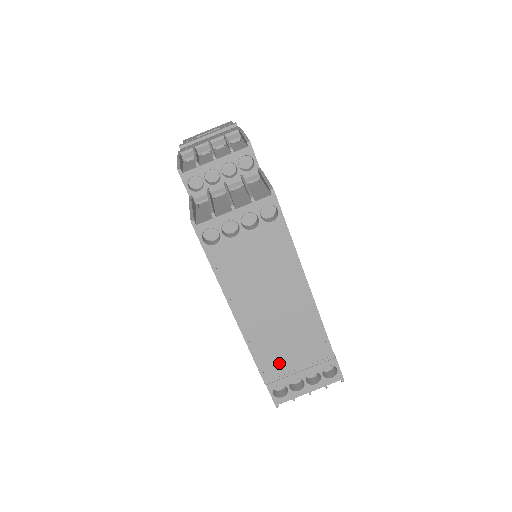
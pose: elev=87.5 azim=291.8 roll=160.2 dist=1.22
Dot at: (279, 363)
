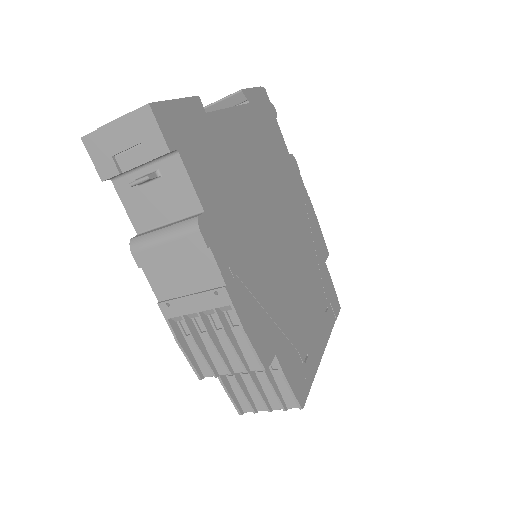
Dot at: occluded
